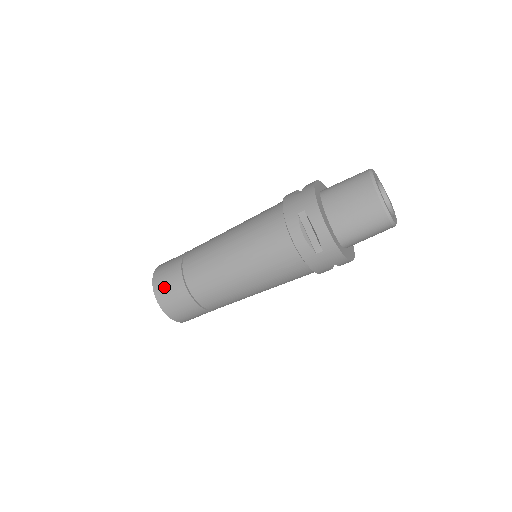
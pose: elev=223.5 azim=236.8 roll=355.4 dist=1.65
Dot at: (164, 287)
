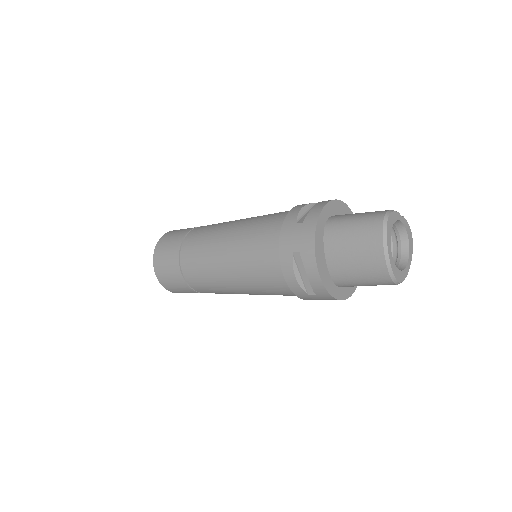
Dot at: (163, 269)
